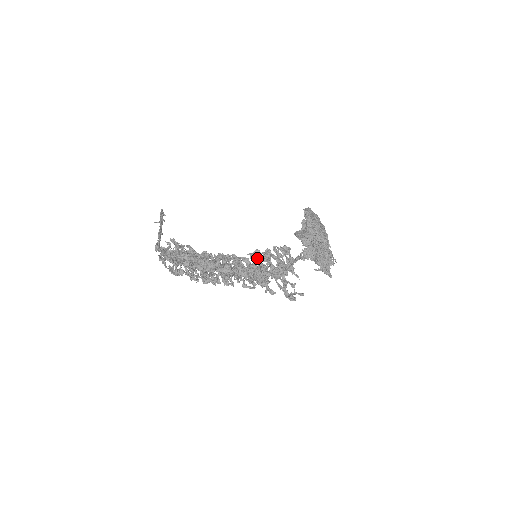
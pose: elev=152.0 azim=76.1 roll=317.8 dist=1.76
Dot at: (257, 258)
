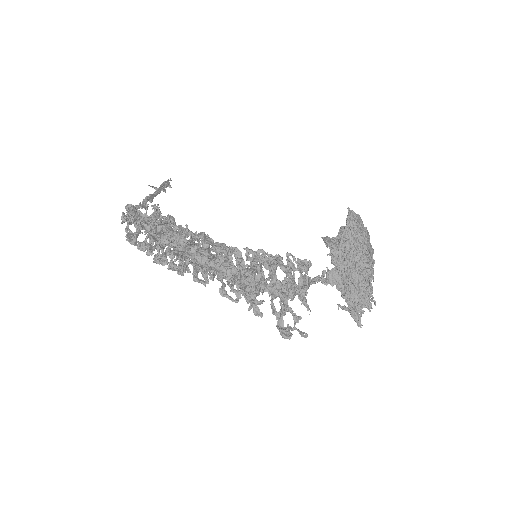
Dot at: (255, 258)
